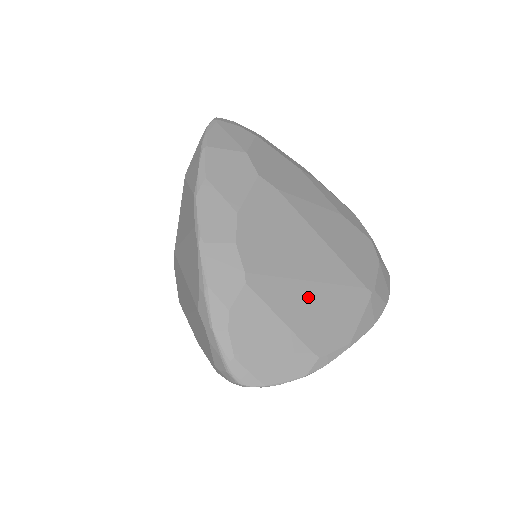
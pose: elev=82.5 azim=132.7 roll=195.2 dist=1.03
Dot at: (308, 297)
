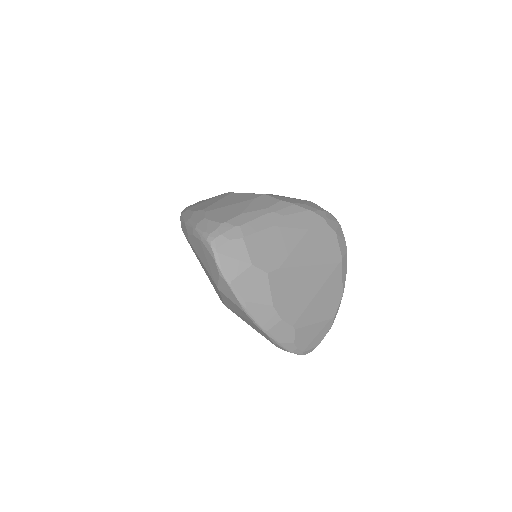
Dot at: (319, 301)
